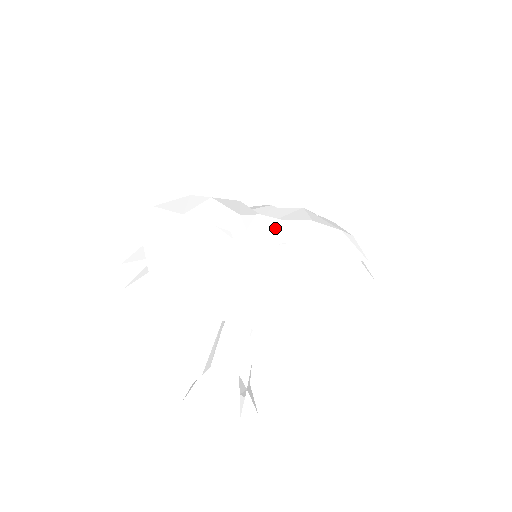
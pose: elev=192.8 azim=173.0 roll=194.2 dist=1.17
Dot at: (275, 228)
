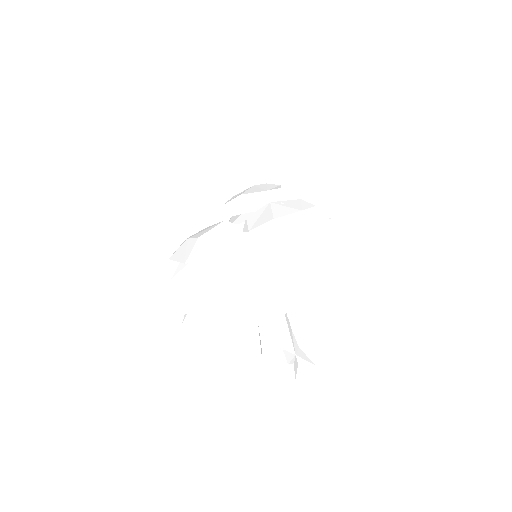
Dot at: (249, 241)
